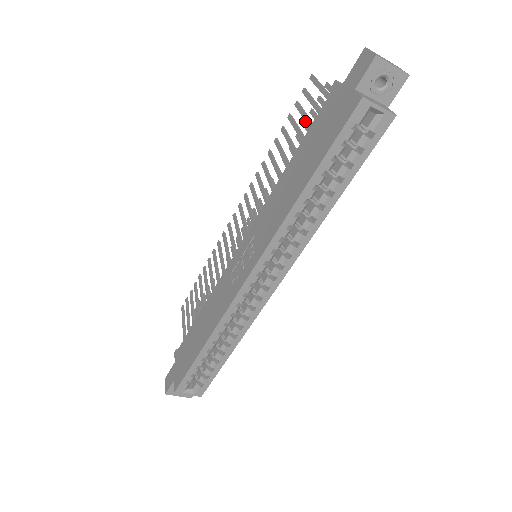
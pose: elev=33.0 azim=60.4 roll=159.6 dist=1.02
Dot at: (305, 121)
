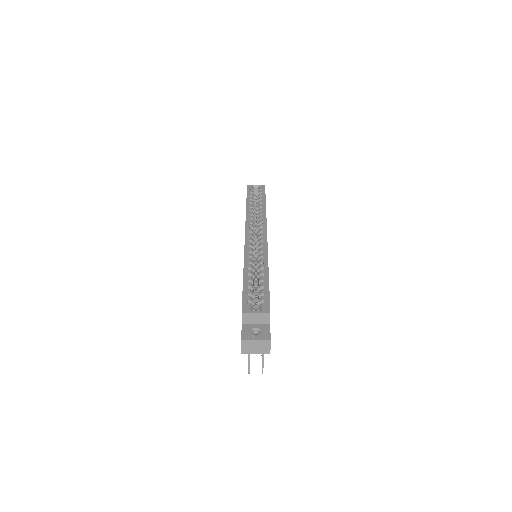
Dot at: occluded
